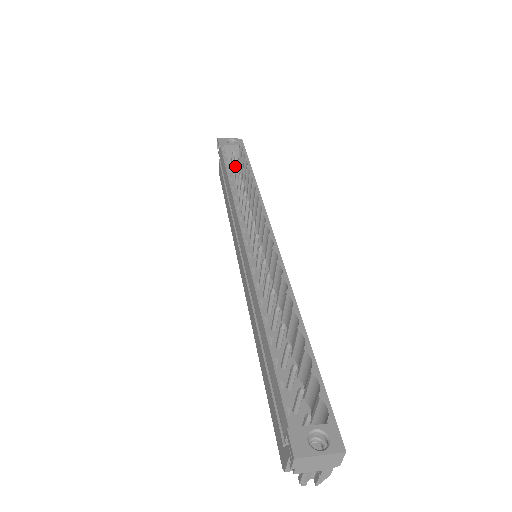
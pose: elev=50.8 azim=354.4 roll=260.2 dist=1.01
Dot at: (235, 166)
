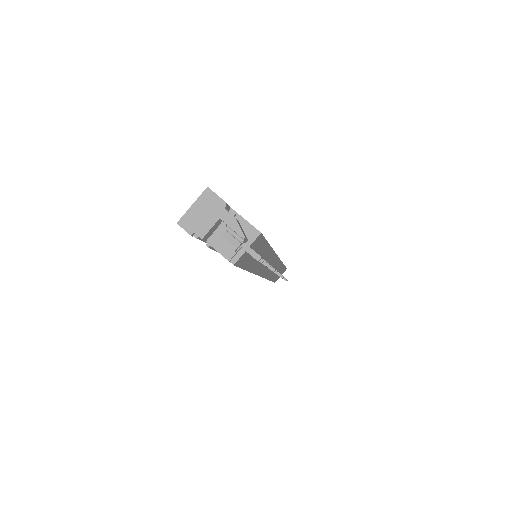
Dot at: occluded
